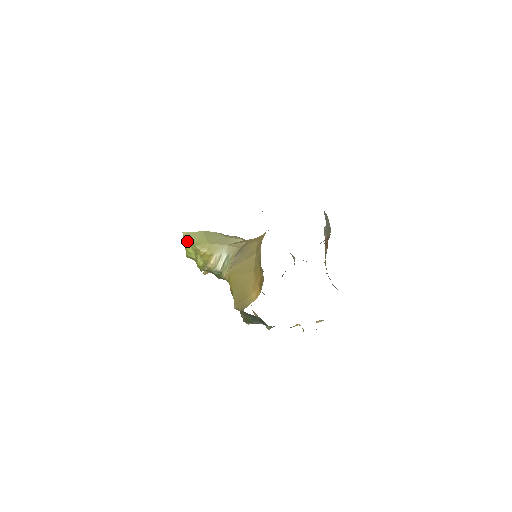
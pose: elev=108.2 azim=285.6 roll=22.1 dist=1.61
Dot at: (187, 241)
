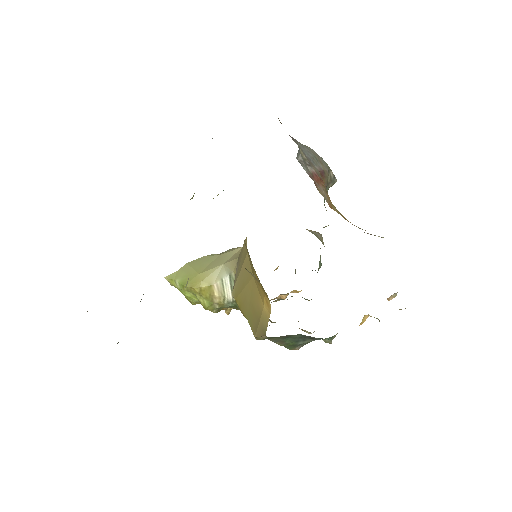
Dot at: (175, 285)
